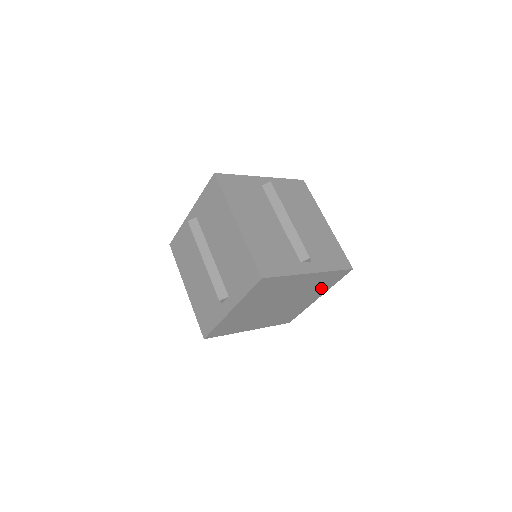
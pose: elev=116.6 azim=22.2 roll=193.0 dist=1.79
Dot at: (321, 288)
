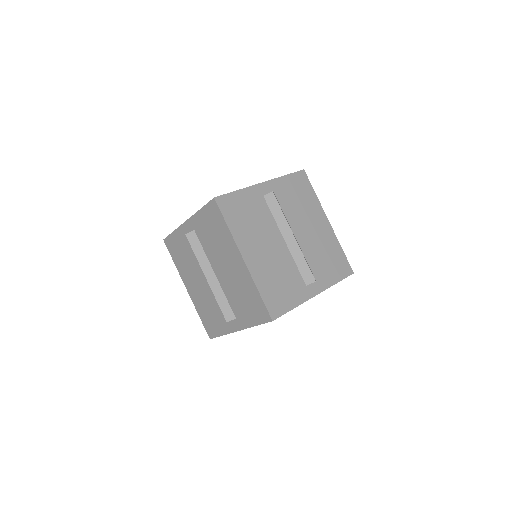
Dot at: occluded
